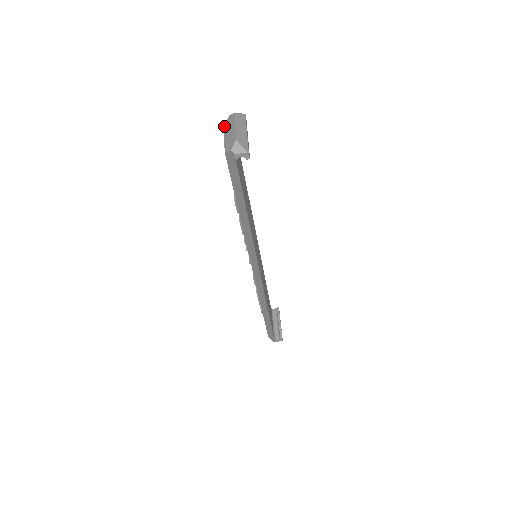
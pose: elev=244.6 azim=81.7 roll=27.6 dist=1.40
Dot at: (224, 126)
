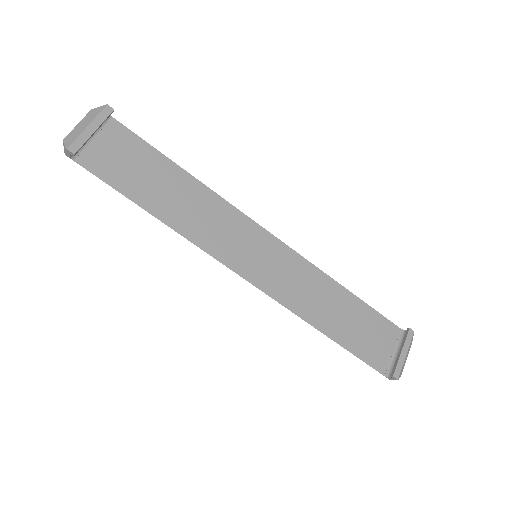
Dot at: occluded
